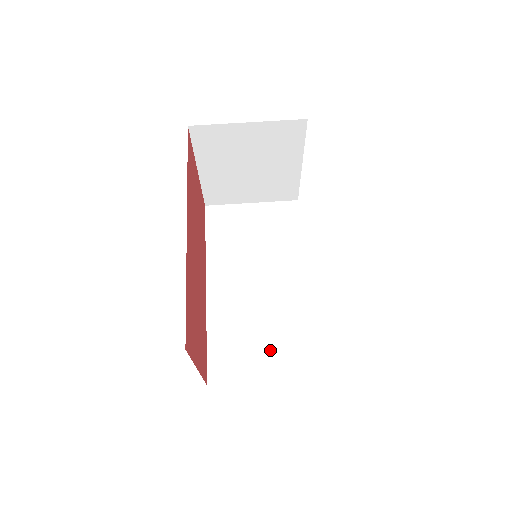
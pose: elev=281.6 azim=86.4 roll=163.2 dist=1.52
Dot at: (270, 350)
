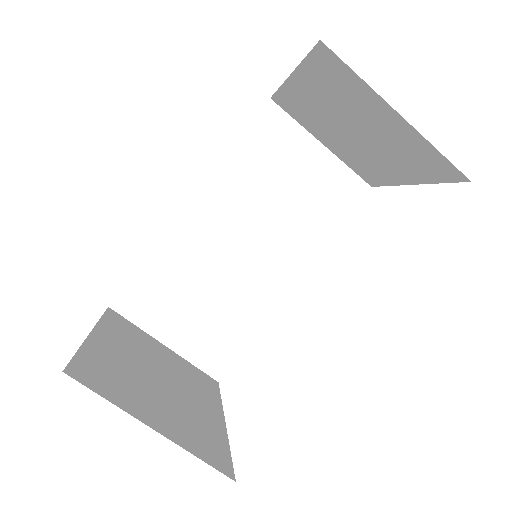
Dot at: (197, 322)
